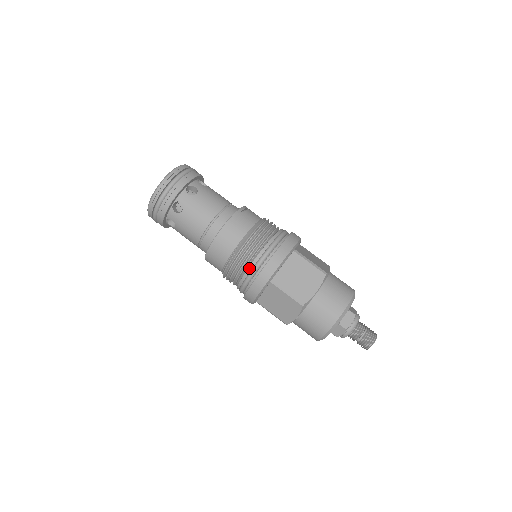
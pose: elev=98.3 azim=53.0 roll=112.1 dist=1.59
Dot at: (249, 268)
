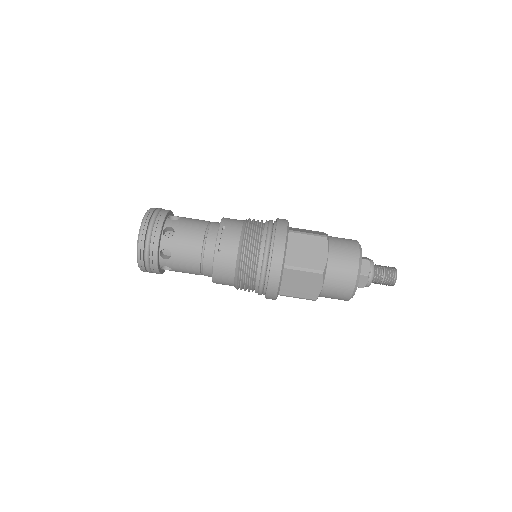
Dot at: (255, 292)
